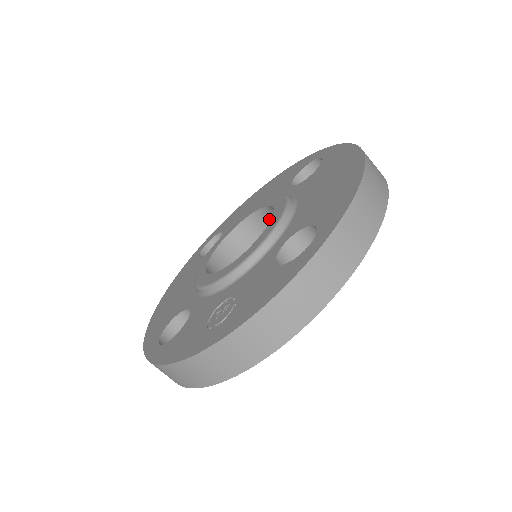
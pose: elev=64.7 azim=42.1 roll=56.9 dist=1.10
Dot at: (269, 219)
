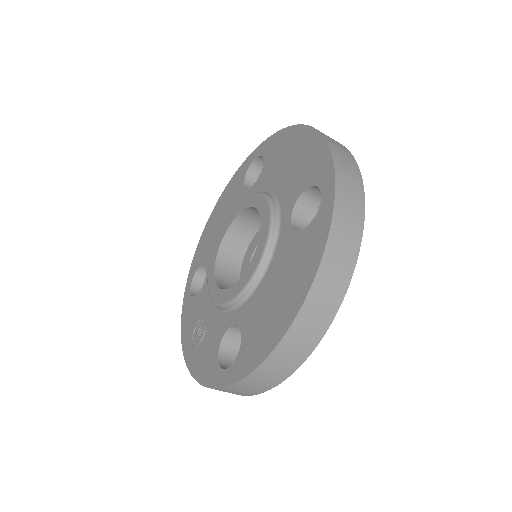
Dot at: occluded
